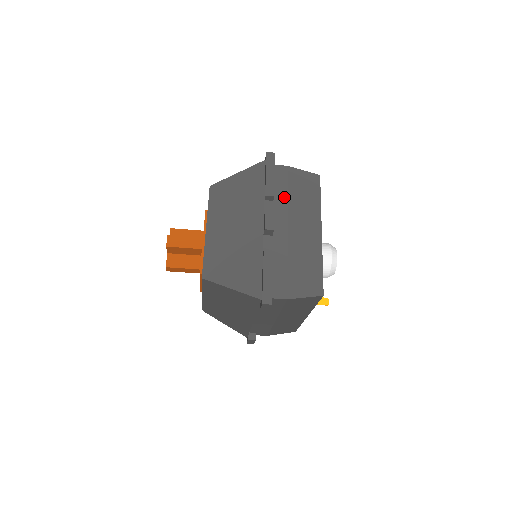
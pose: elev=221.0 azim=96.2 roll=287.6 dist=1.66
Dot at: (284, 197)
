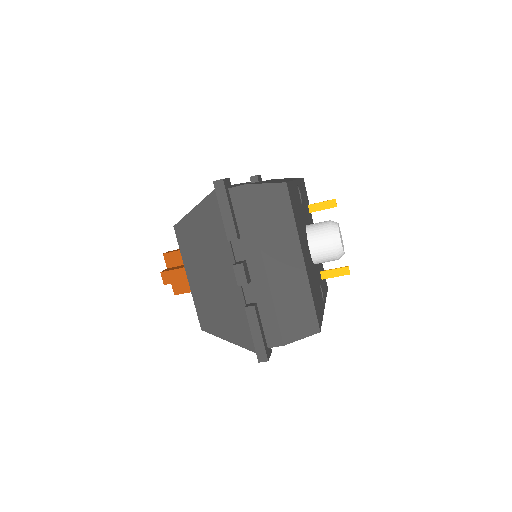
Dot at: (251, 229)
